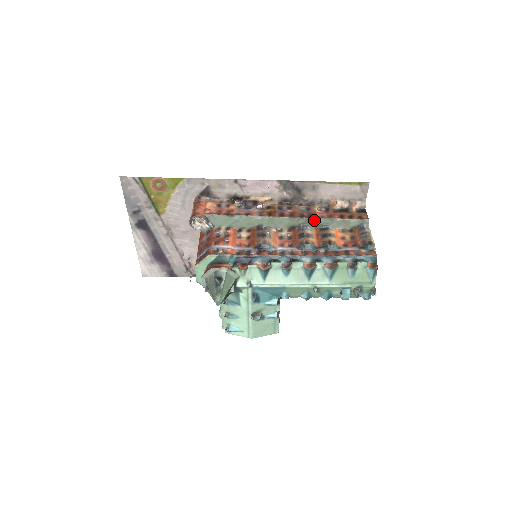
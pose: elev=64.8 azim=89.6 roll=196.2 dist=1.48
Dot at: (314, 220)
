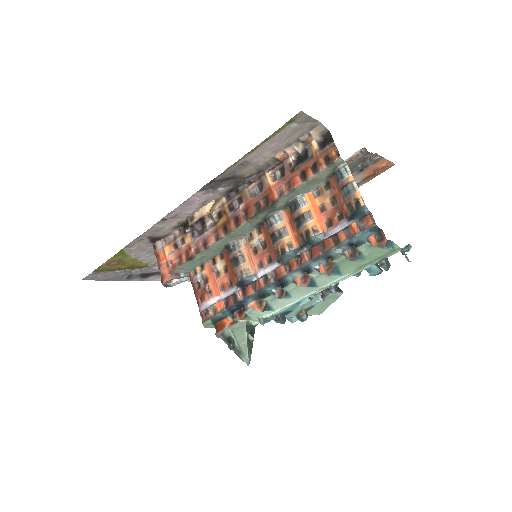
Dot at: (274, 205)
